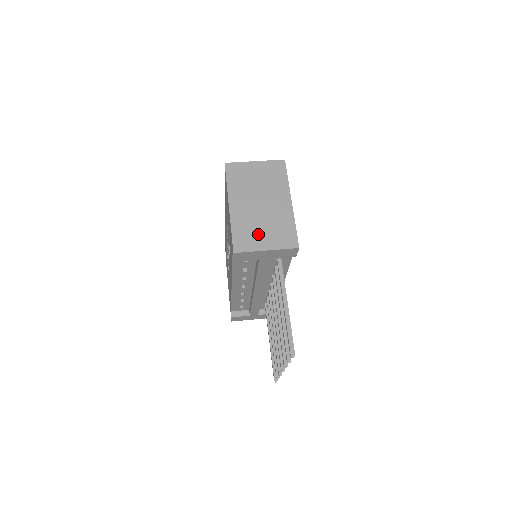
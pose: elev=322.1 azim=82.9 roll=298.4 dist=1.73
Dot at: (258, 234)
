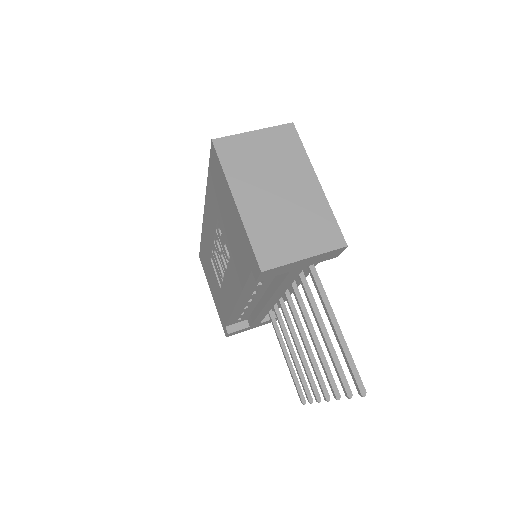
Dot at: (287, 237)
